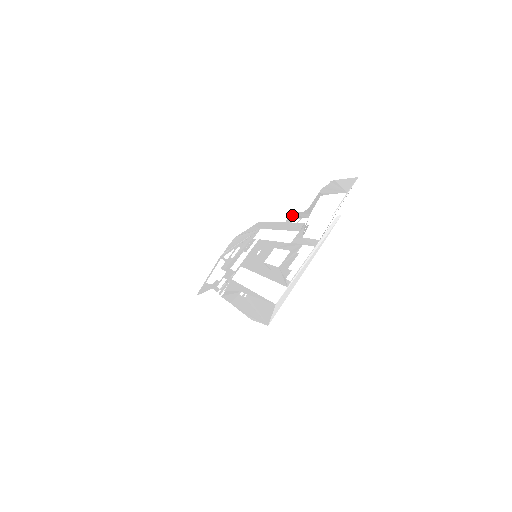
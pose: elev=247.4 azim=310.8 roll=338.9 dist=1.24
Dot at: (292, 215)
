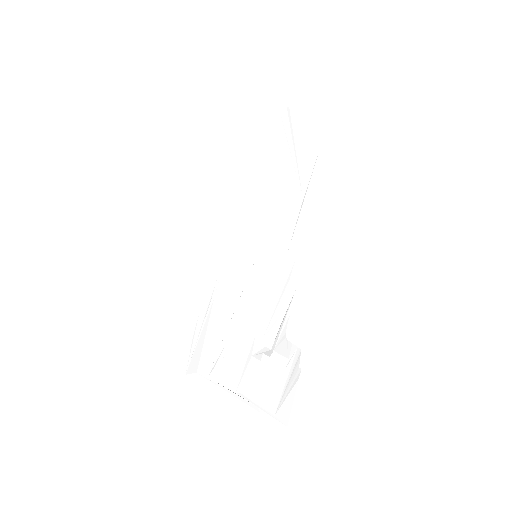
Dot at: (294, 290)
